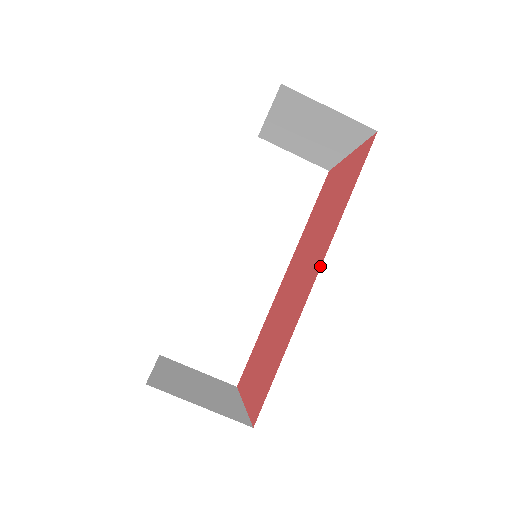
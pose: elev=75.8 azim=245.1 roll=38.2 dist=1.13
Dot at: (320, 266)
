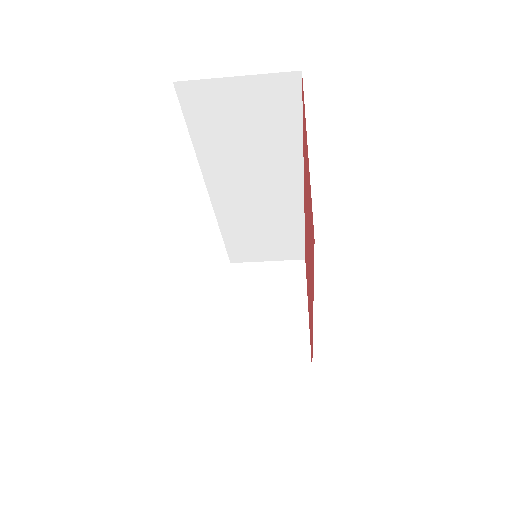
Dot at: occluded
